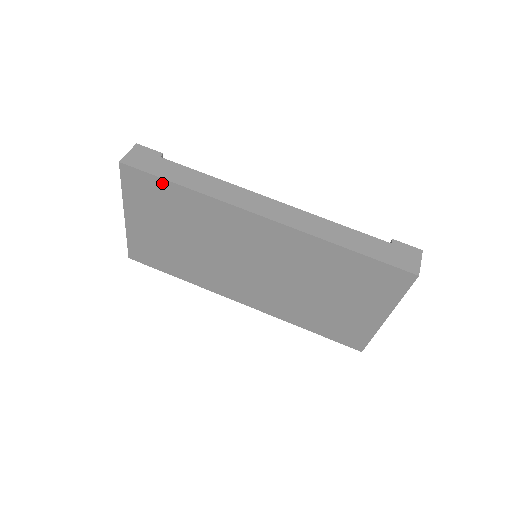
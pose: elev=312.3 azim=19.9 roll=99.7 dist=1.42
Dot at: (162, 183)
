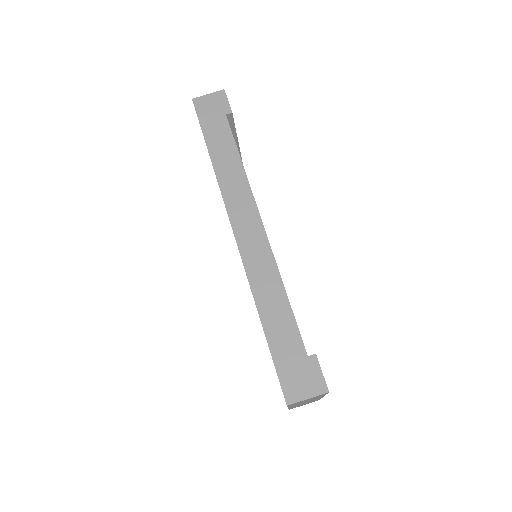
Dot at: occluded
